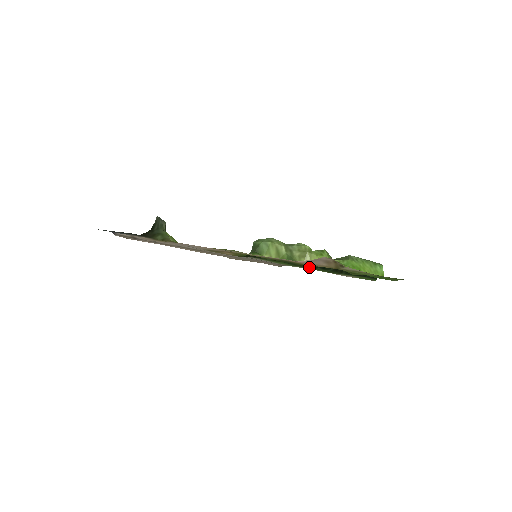
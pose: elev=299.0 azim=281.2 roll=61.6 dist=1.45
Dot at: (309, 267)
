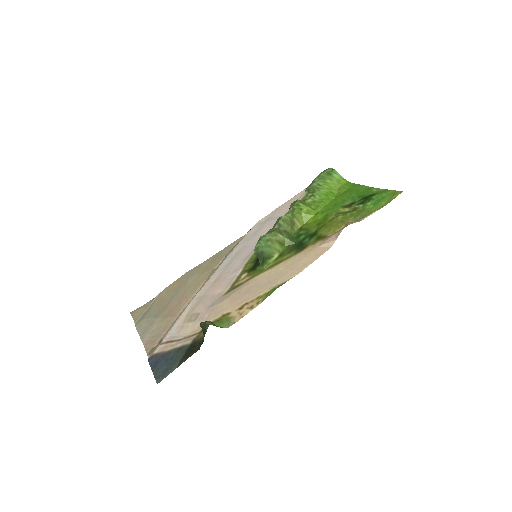
Dot at: occluded
